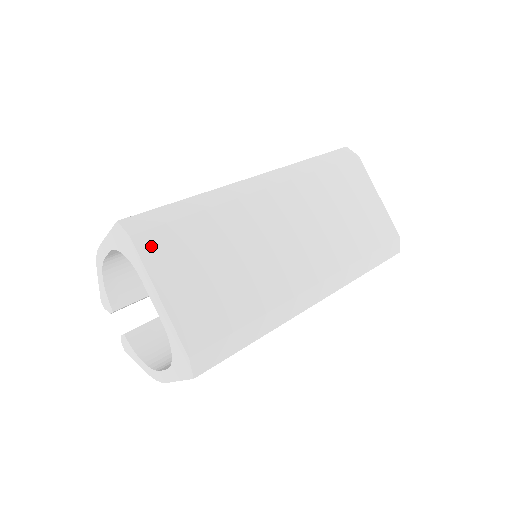
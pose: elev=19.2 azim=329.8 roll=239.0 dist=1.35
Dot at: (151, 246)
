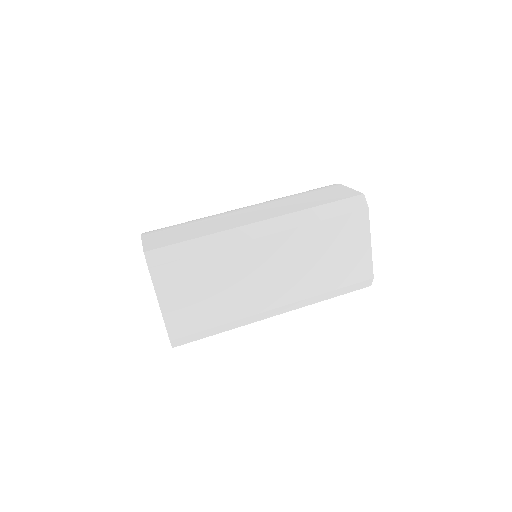
Dot at: (161, 275)
